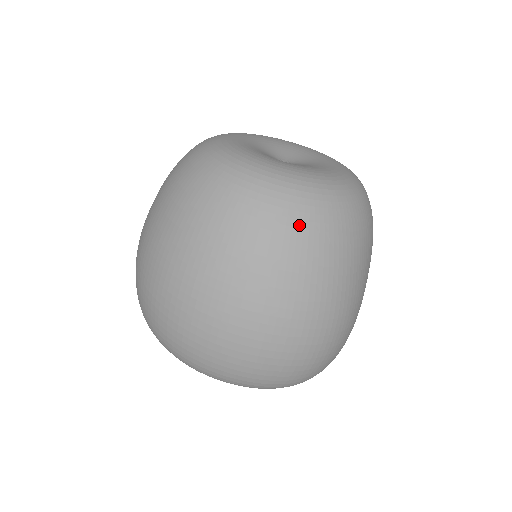
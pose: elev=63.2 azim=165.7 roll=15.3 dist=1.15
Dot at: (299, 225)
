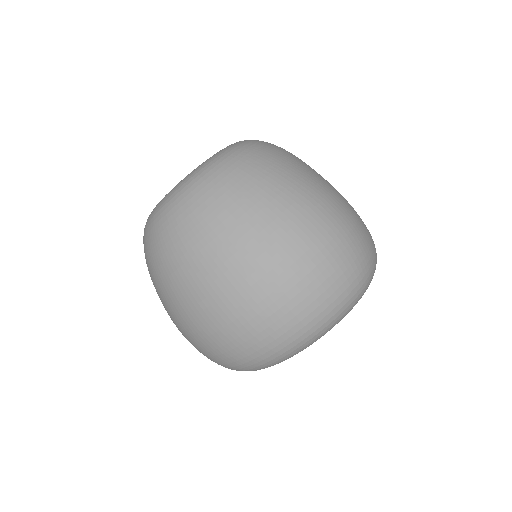
Dot at: (227, 180)
